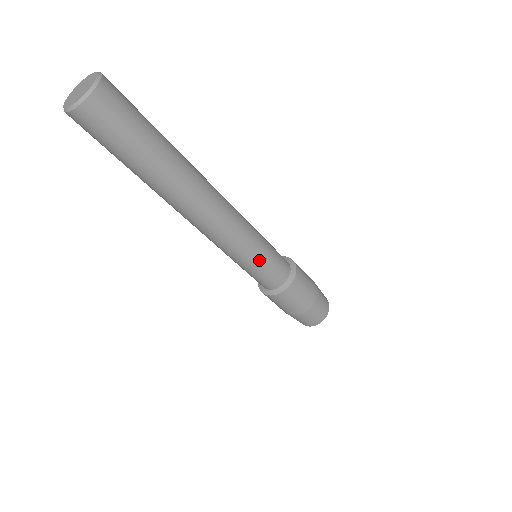
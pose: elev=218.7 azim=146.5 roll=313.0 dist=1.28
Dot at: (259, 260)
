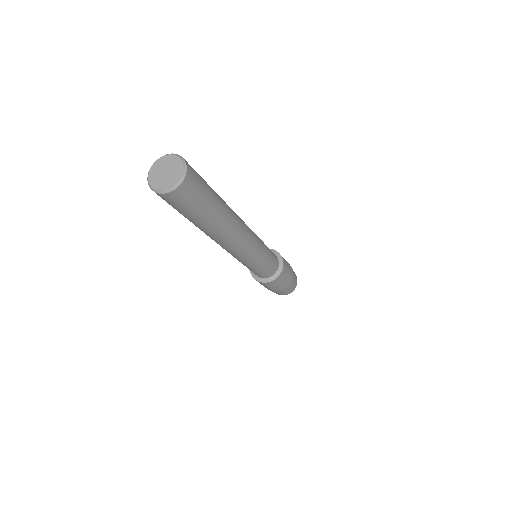
Dot at: (265, 260)
